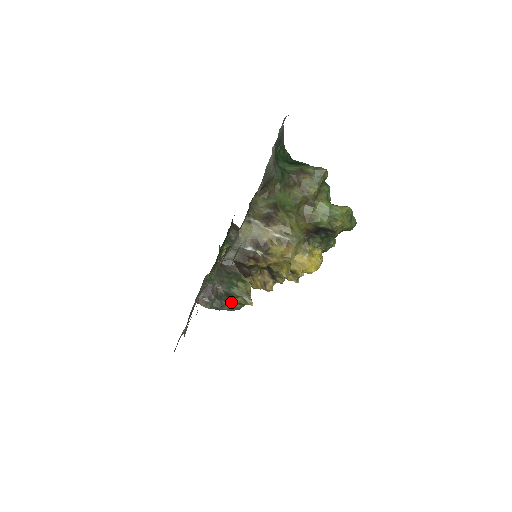
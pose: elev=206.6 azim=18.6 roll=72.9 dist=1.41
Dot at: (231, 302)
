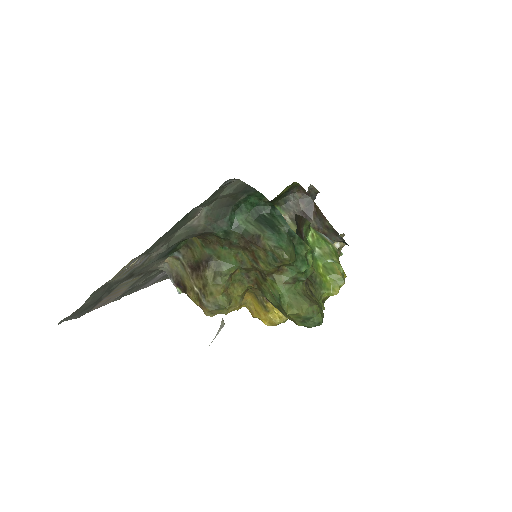
Dot at: occluded
